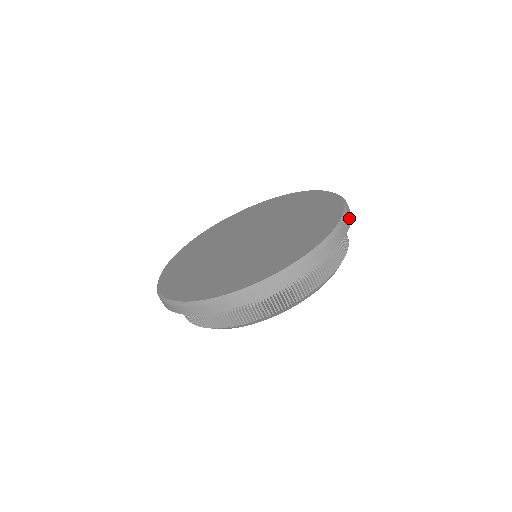
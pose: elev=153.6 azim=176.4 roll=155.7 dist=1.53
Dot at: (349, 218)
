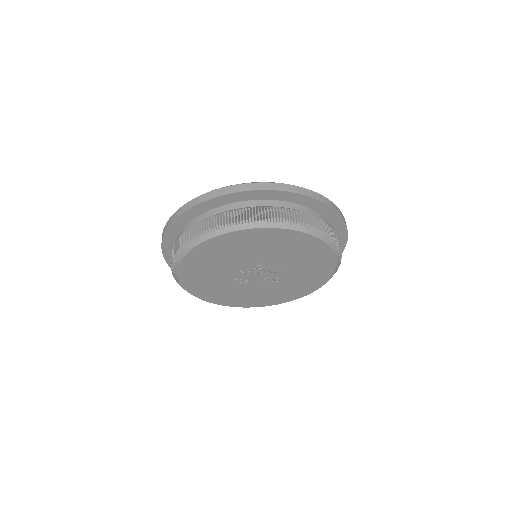
Dot at: occluded
